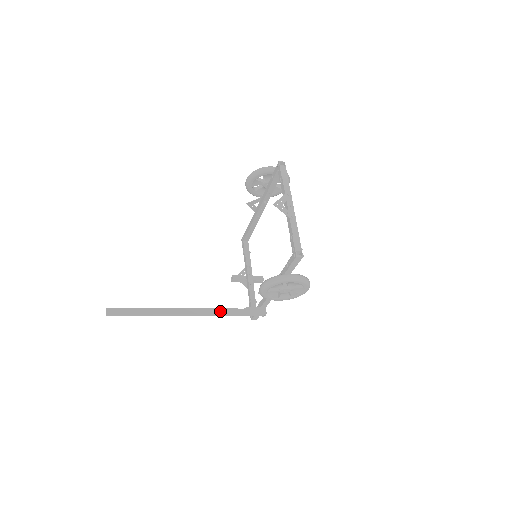
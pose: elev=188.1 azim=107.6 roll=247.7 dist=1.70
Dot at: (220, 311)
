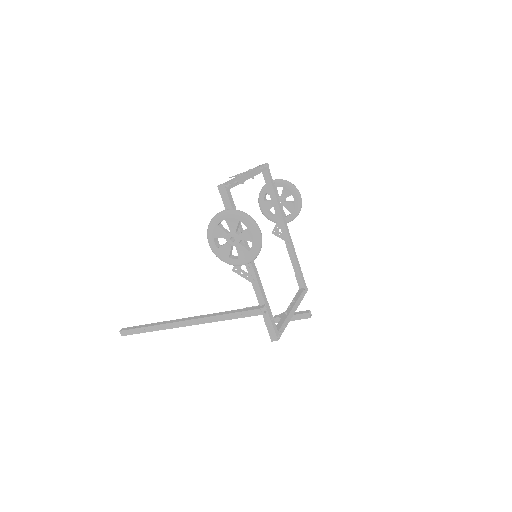
Dot at: (214, 314)
